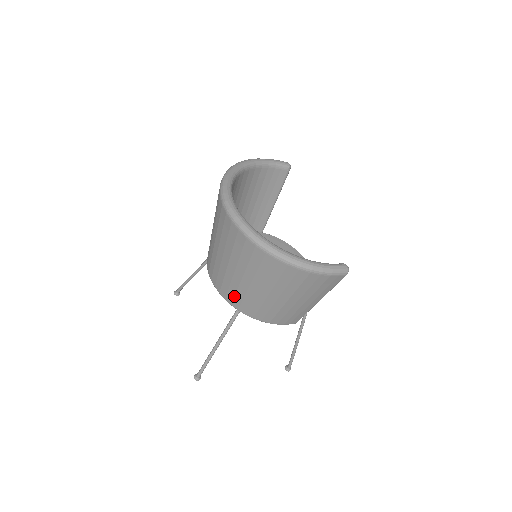
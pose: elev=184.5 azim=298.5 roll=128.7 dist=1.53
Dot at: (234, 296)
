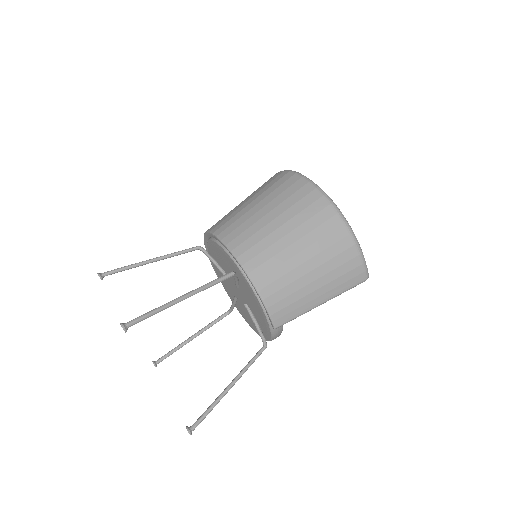
Dot at: (251, 247)
